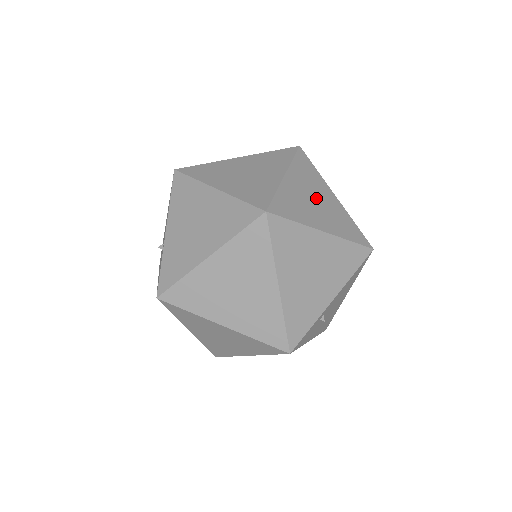
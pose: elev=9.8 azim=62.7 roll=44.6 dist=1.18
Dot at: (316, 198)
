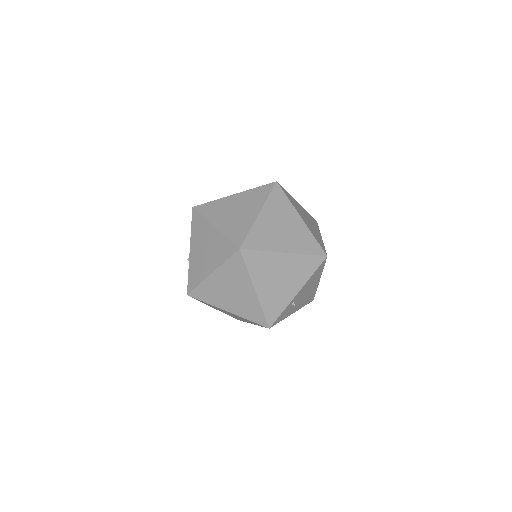
Dot at: (283, 226)
